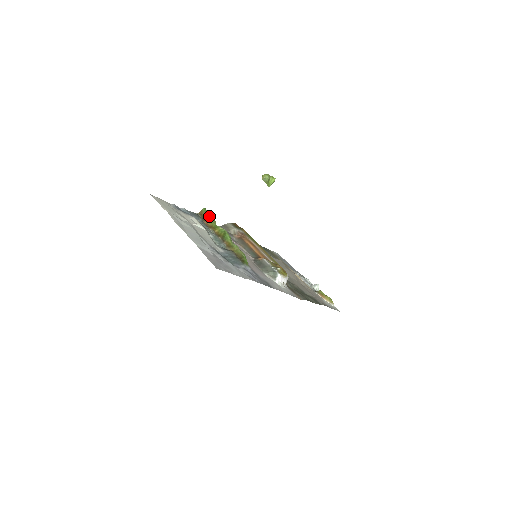
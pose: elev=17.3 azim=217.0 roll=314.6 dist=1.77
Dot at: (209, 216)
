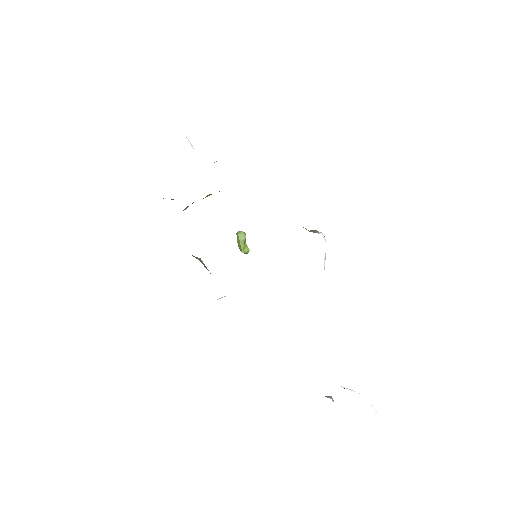
Dot at: occluded
